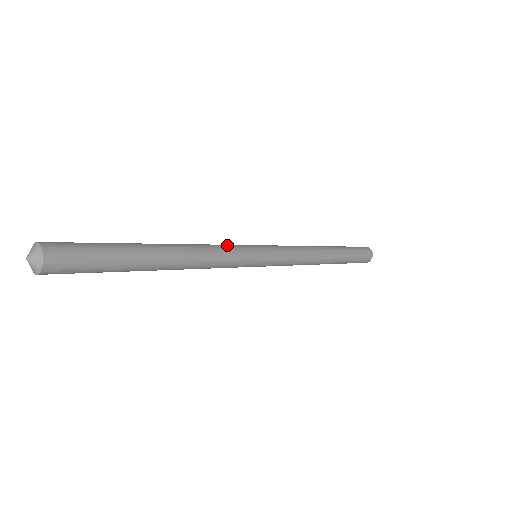
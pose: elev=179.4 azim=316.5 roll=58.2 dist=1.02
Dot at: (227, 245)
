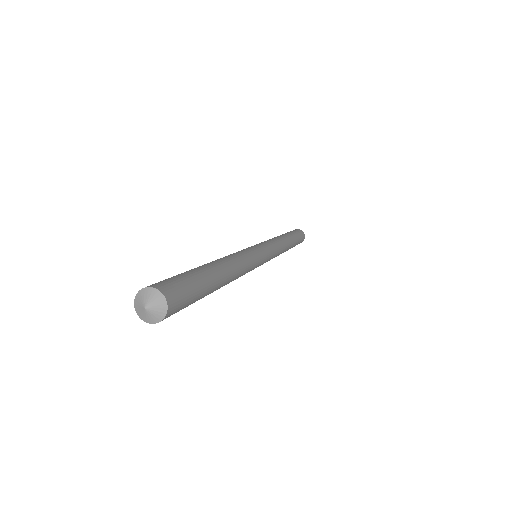
Dot at: (244, 251)
